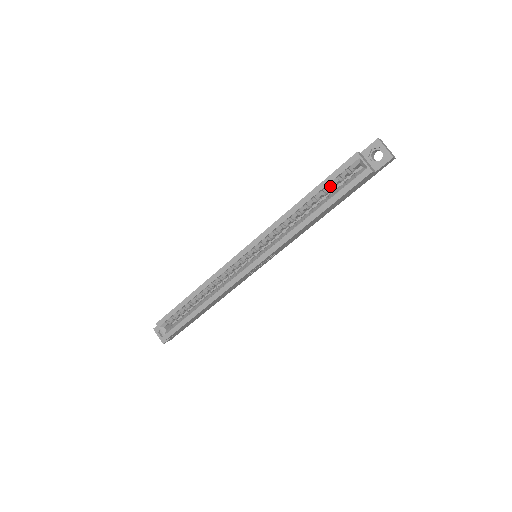
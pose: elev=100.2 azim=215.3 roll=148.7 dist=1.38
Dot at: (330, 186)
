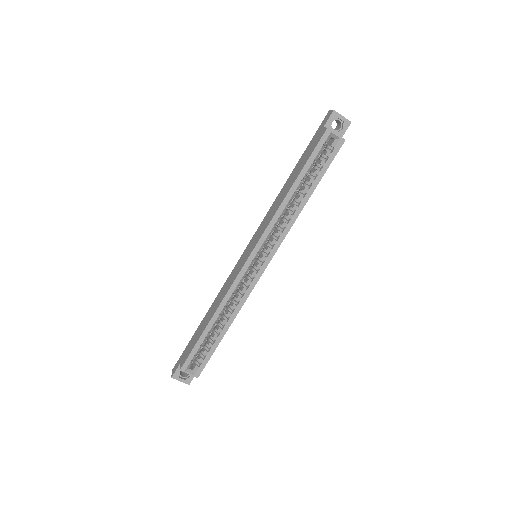
Dot at: (311, 166)
